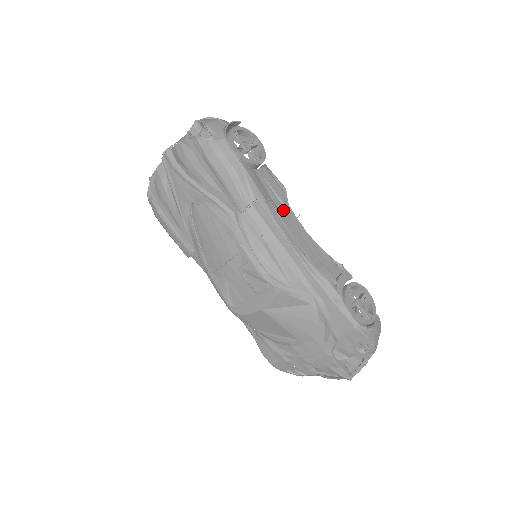
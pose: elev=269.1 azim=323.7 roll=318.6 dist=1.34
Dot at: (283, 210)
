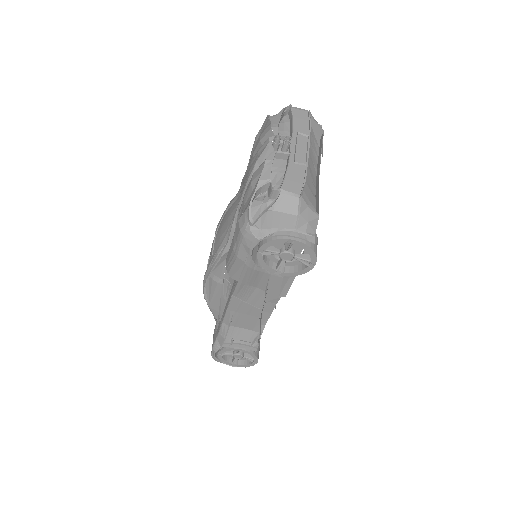
Dot at: (257, 297)
